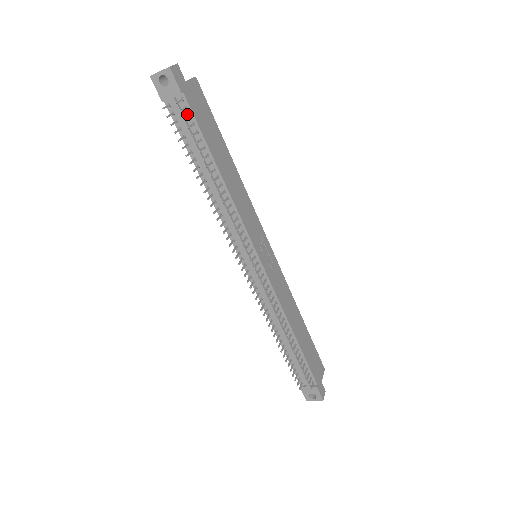
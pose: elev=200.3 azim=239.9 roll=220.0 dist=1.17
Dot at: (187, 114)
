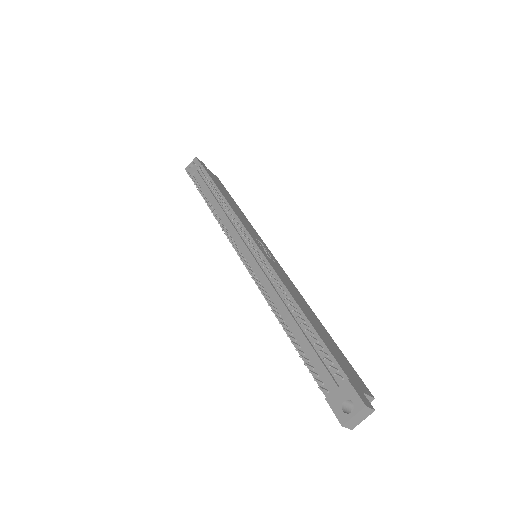
Dot at: occluded
